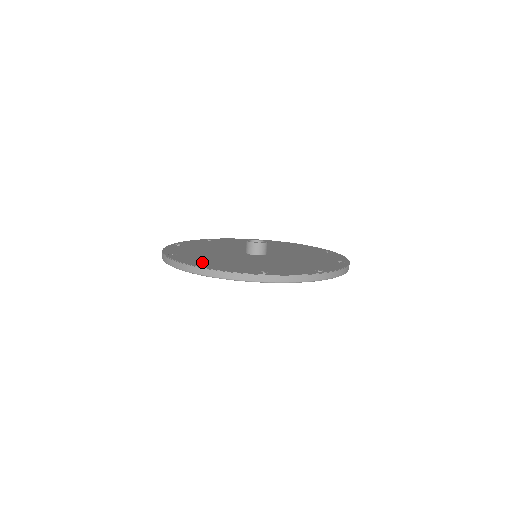
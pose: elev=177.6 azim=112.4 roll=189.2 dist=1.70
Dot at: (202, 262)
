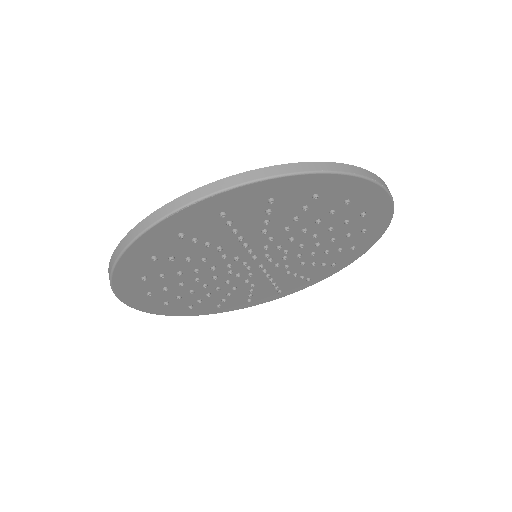
Dot at: occluded
